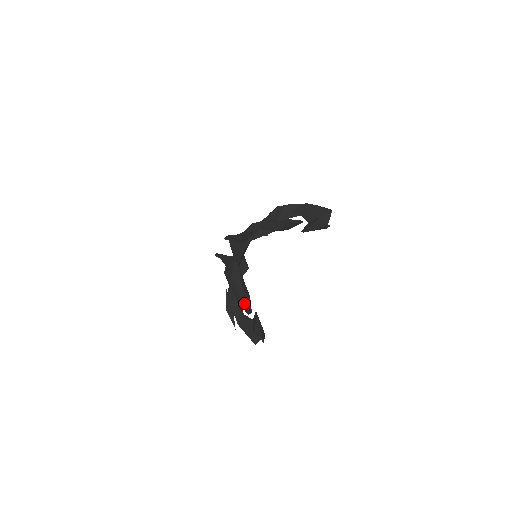
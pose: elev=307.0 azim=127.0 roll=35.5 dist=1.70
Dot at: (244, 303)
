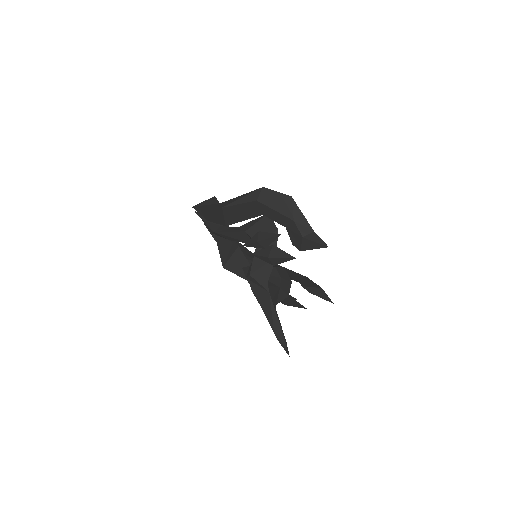
Dot at: (287, 287)
